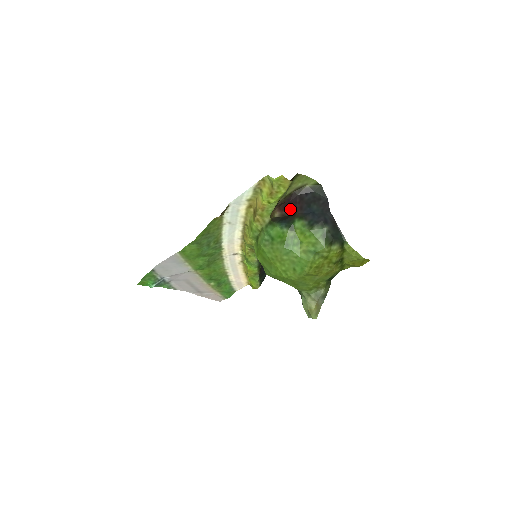
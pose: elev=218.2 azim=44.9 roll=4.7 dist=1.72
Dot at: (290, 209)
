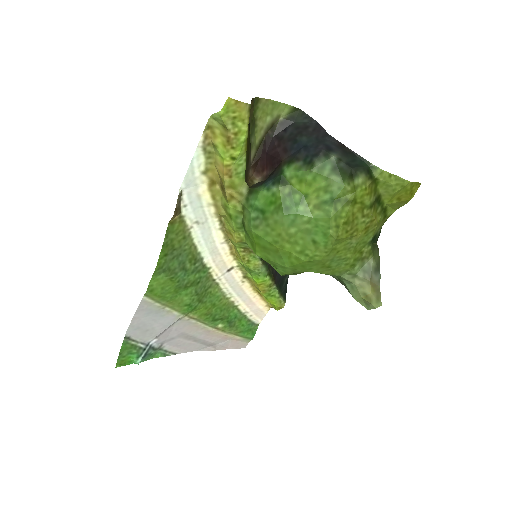
Dot at: (271, 162)
